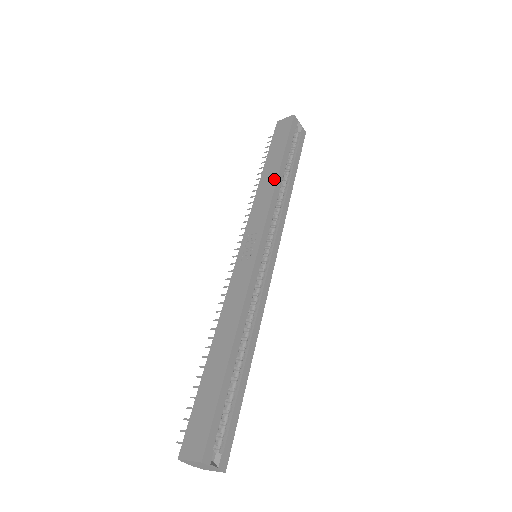
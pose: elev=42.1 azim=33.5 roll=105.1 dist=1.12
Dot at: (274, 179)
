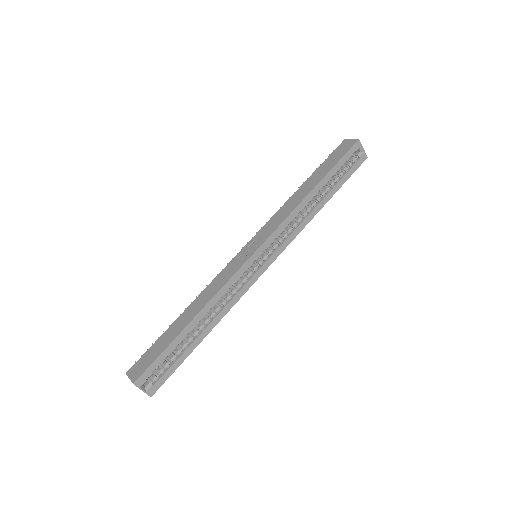
Dot at: (303, 197)
